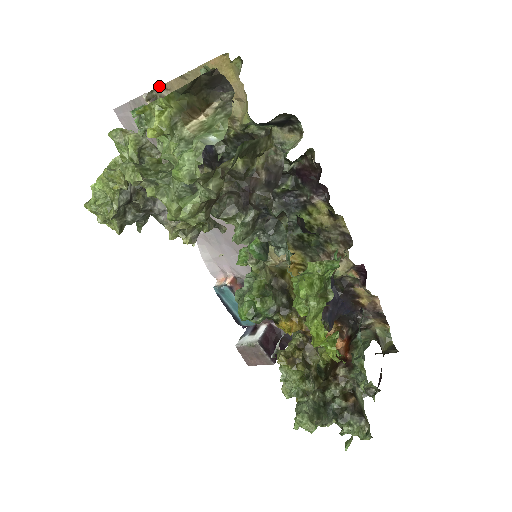
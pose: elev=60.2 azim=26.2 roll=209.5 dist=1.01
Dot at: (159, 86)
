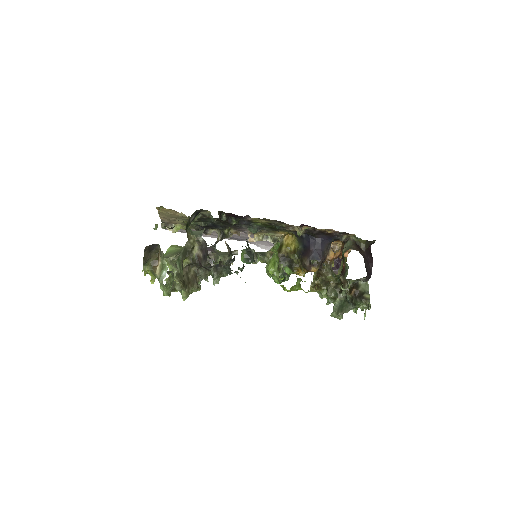
Dot at: (161, 221)
